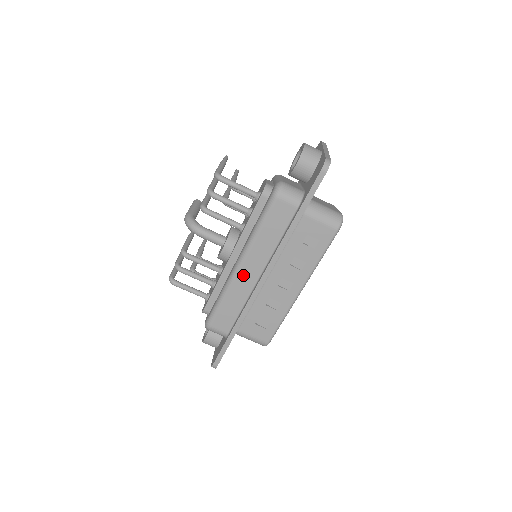
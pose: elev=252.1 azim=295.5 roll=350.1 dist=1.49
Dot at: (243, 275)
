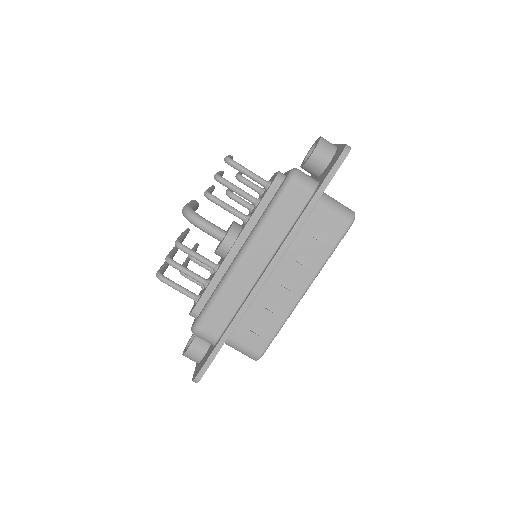
Dot at: (244, 268)
